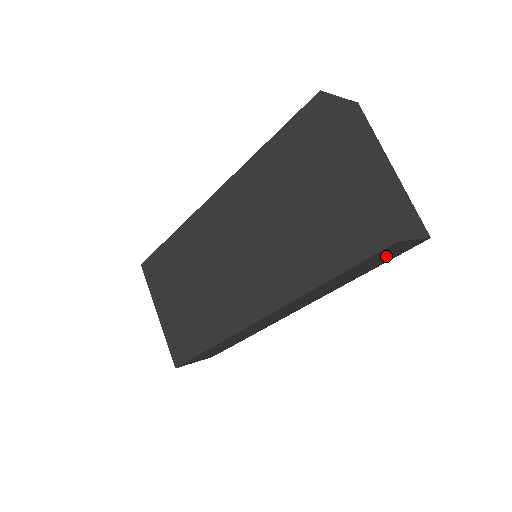
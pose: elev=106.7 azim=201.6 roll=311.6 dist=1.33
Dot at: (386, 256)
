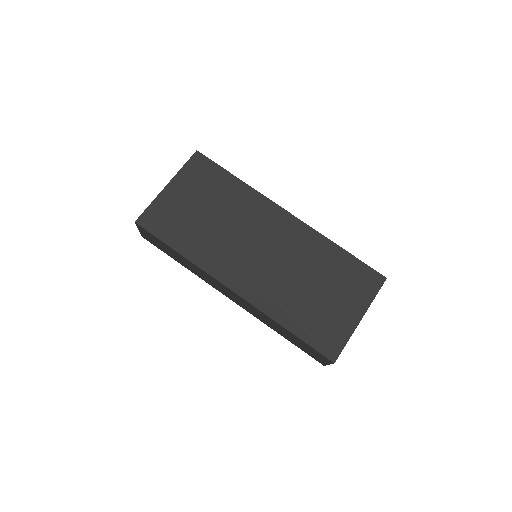
Dot at: (310, 352)
